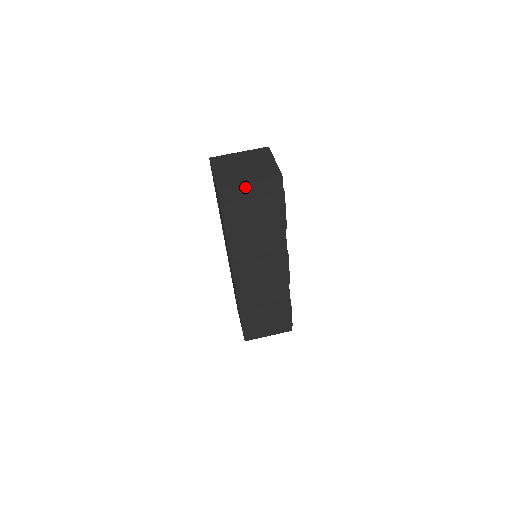
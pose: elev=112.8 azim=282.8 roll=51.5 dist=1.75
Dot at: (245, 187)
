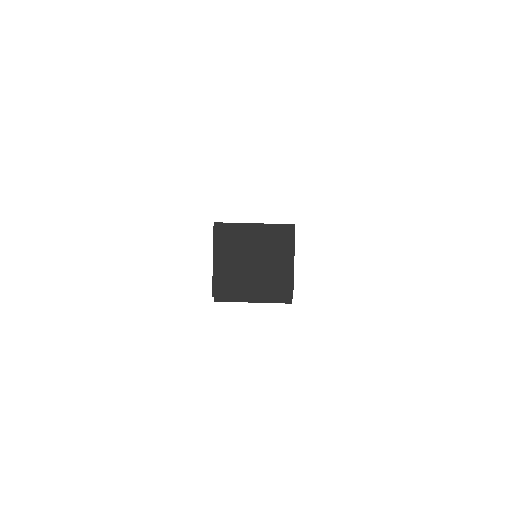
Dot at: (246, 297)
